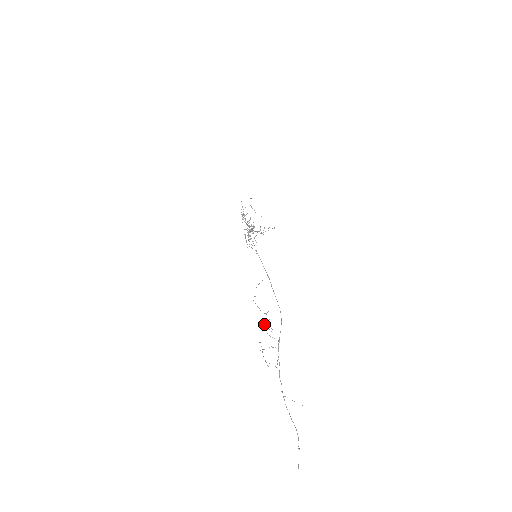
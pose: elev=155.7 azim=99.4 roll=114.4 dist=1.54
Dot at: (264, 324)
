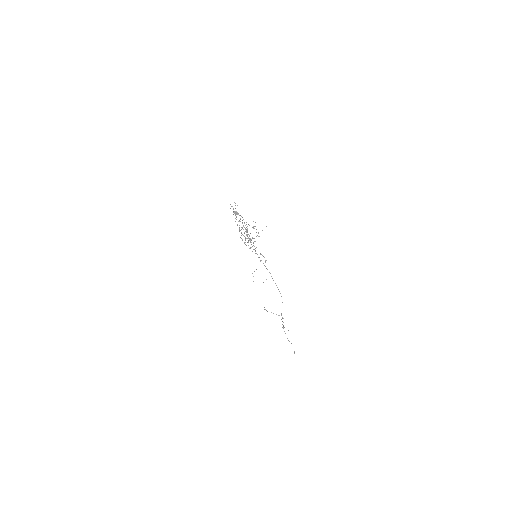
Dot at: occluded
